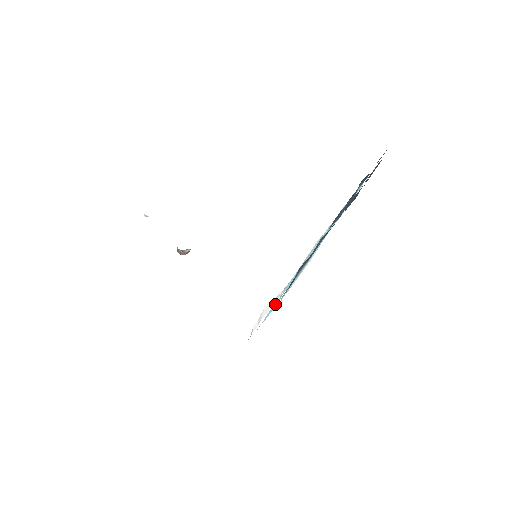
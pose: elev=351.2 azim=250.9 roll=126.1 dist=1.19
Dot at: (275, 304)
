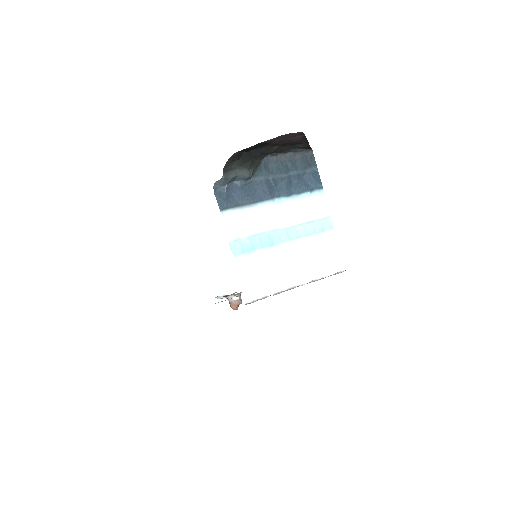
Dot at: (244, 246)
